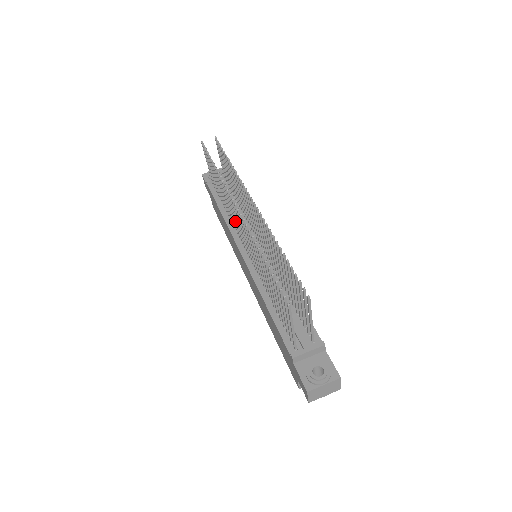
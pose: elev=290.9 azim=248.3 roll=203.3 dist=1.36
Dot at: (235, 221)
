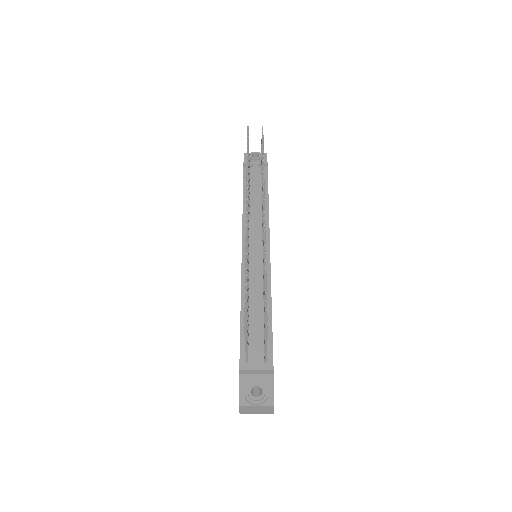
Dot at: occluded
